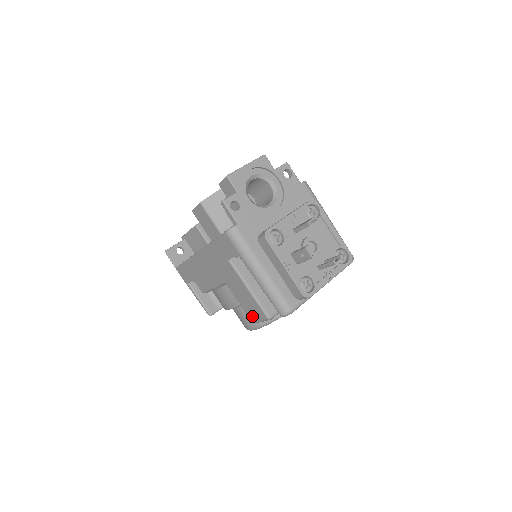
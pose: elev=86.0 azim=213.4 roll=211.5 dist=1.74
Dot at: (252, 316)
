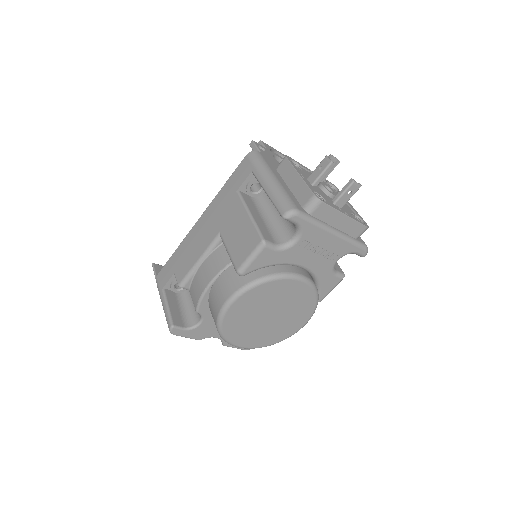
Dot at: (240, 258)
